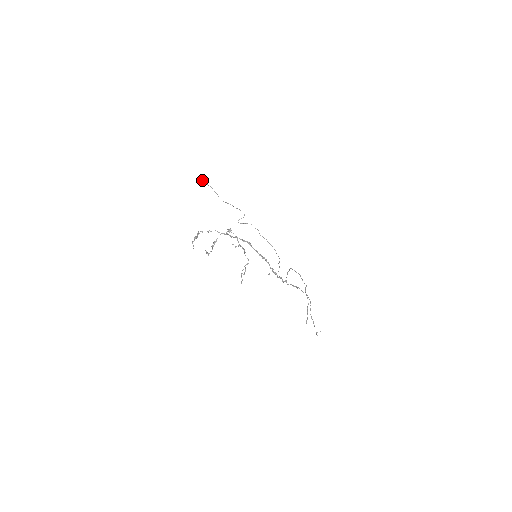
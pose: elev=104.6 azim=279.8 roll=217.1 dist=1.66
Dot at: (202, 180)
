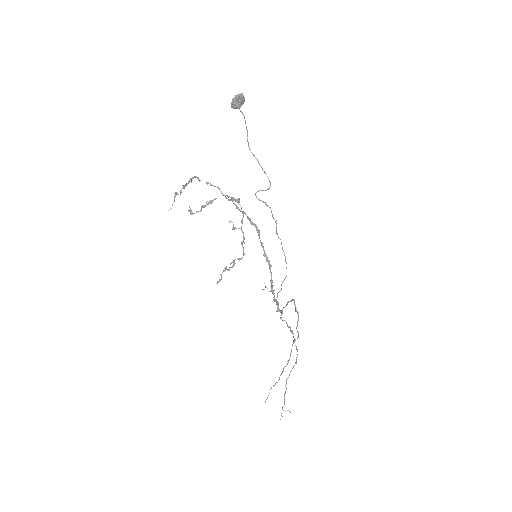
Dot at: (237, 99)
